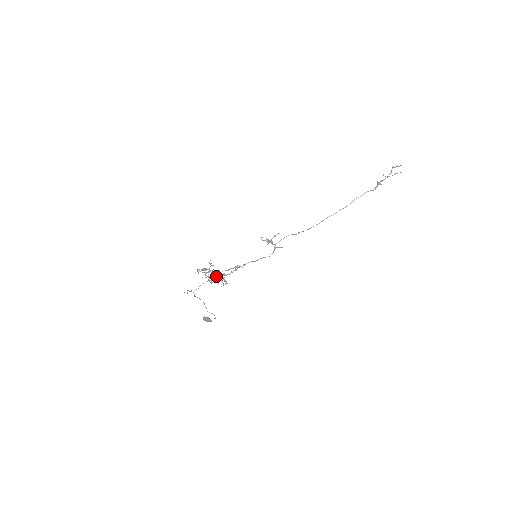
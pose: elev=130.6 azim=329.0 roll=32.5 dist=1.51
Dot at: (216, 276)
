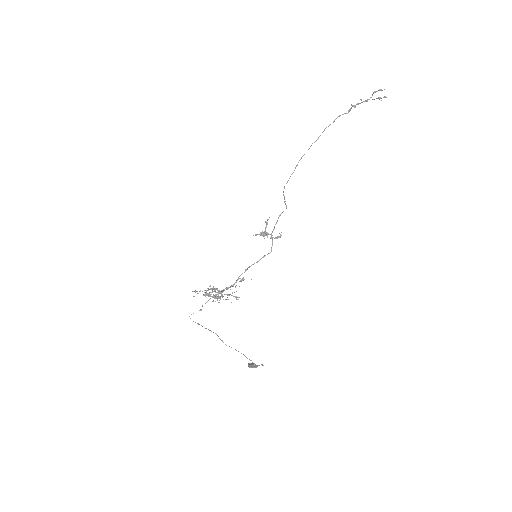
Dot at: (221, 294)
